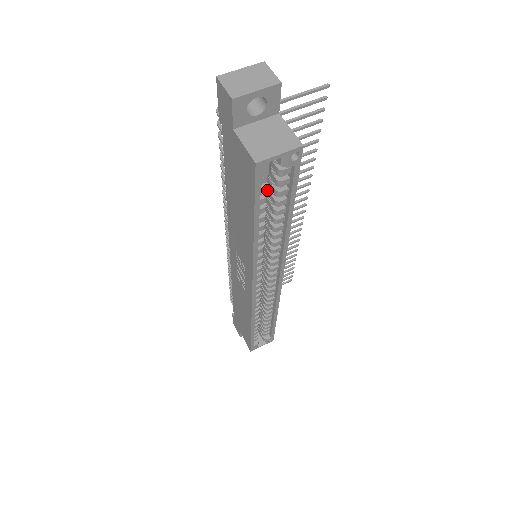
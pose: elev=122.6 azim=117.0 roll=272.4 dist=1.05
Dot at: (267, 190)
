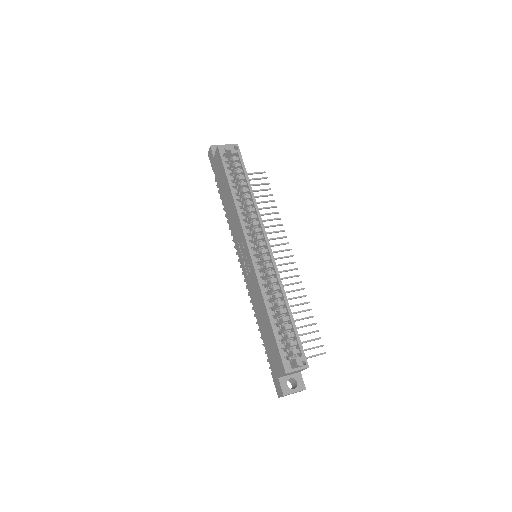
Dot at: (236, 182)
